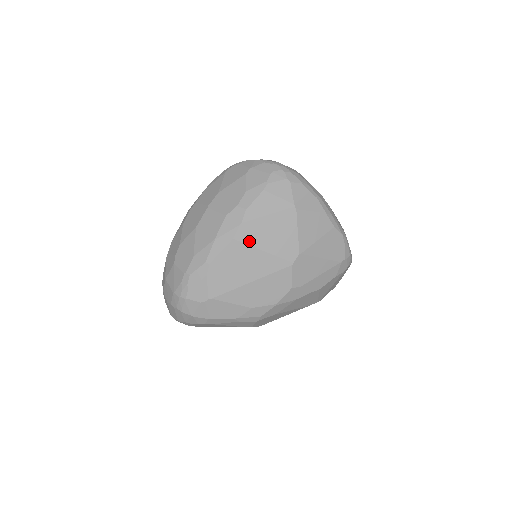
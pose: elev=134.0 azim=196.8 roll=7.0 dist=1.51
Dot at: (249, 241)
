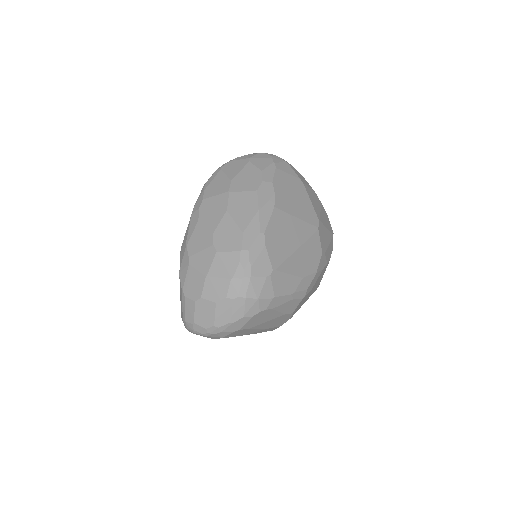
Dot at: (285, 209)
